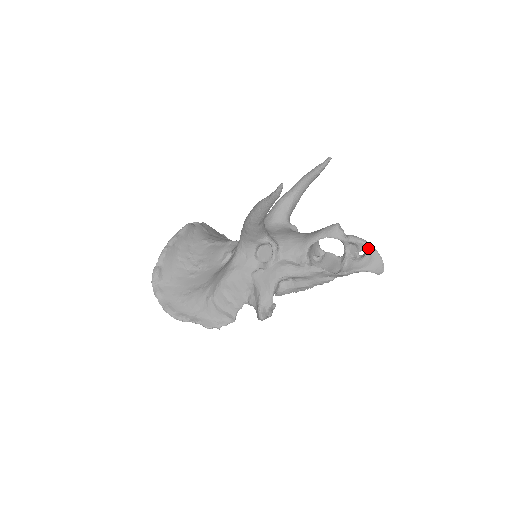
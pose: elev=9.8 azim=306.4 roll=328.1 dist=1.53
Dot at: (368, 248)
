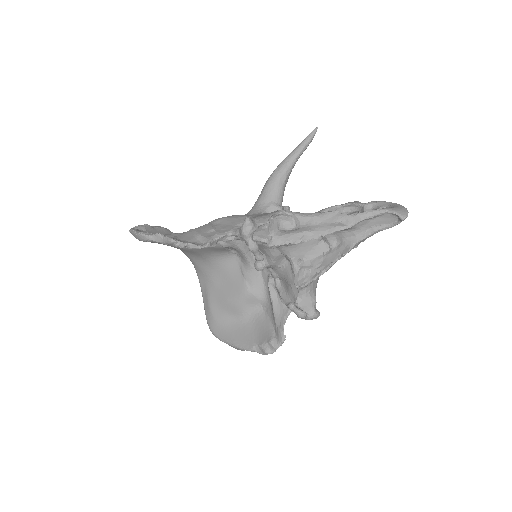
Dot at: (390, 203)
